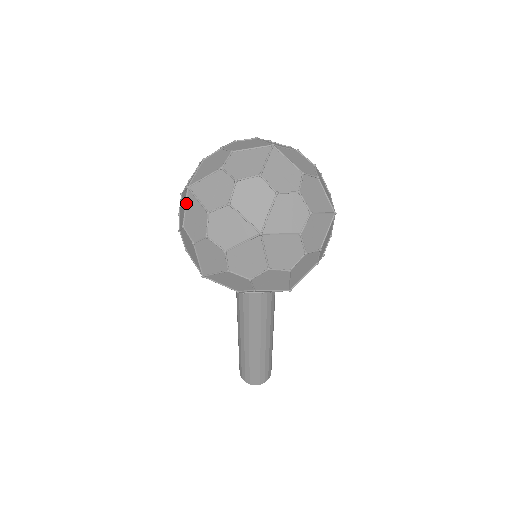
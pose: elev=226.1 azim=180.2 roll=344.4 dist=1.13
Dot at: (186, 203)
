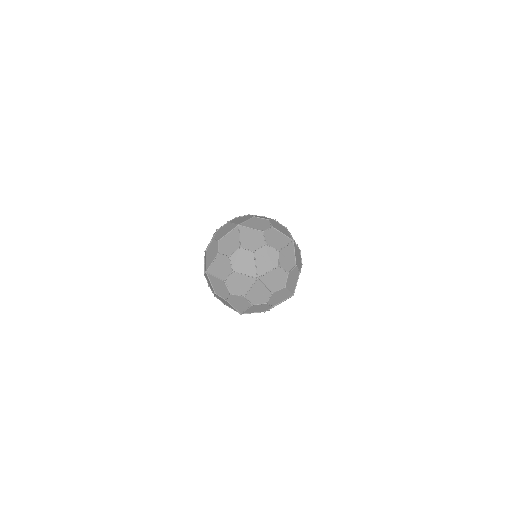
Dot at: (205, 273)
